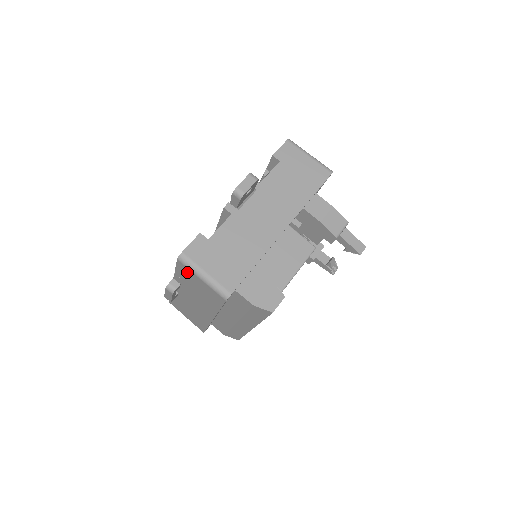
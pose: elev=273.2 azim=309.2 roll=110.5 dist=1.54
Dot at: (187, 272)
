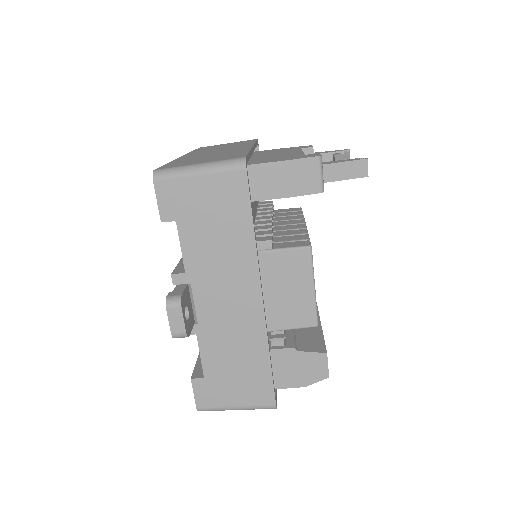
Dot at: occluded
